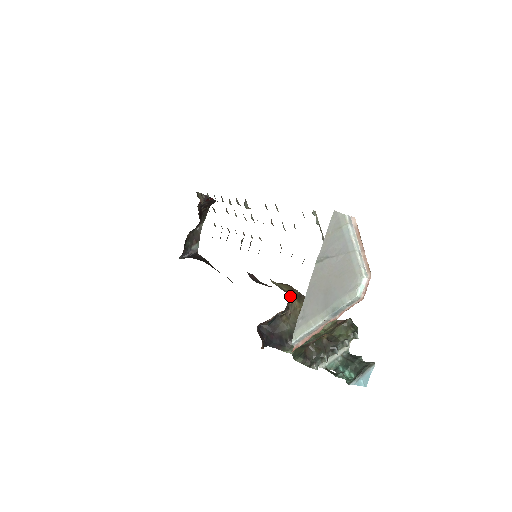
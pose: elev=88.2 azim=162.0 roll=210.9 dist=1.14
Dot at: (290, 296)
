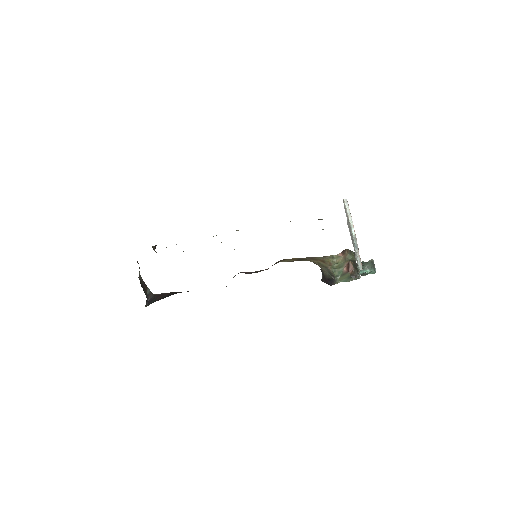
Dot at: occluded
